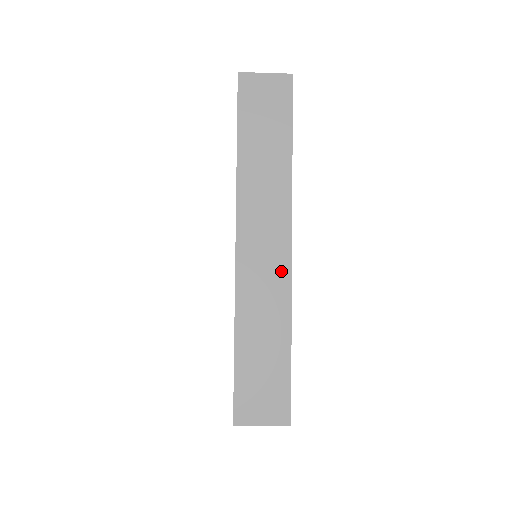
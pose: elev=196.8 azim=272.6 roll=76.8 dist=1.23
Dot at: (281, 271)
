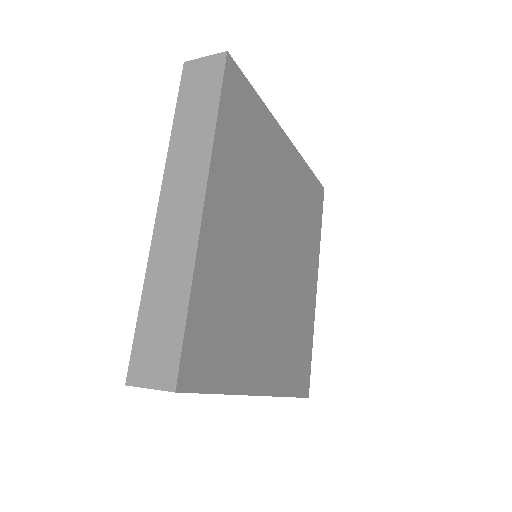
Dot at: (191, 229)
